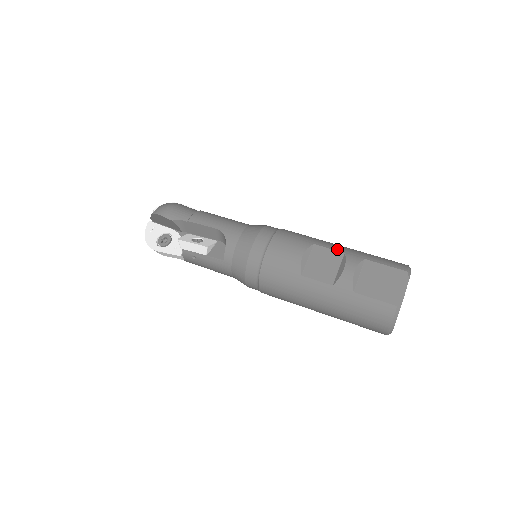
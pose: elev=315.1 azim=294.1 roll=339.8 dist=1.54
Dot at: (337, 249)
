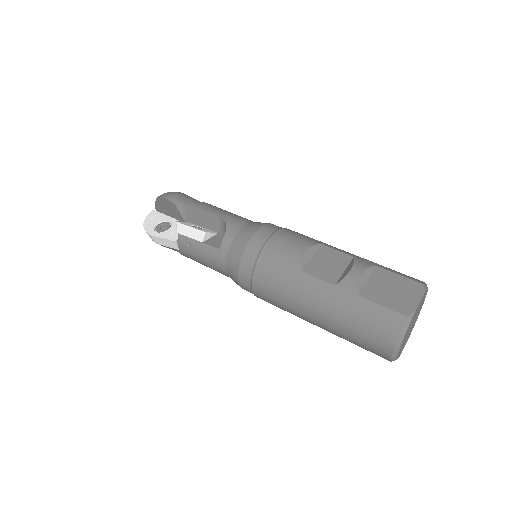
Dot at: (346, 252)
